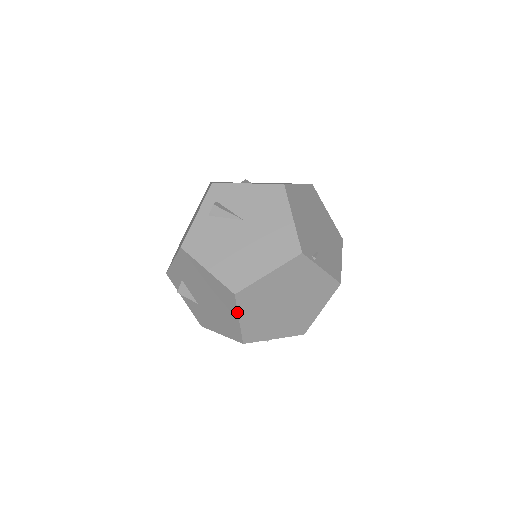
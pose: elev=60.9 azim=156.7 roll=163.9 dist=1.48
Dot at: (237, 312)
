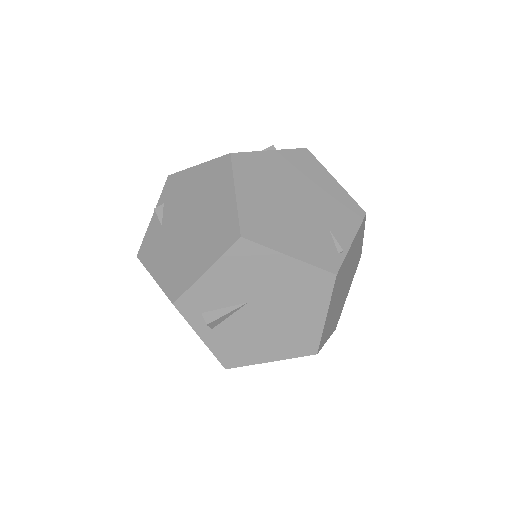
Dot at: (323, 345)
